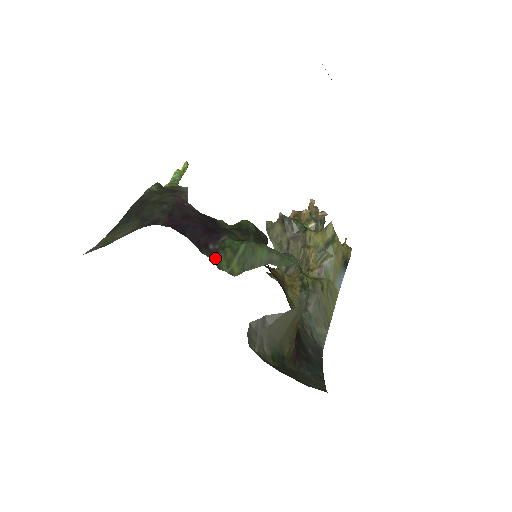
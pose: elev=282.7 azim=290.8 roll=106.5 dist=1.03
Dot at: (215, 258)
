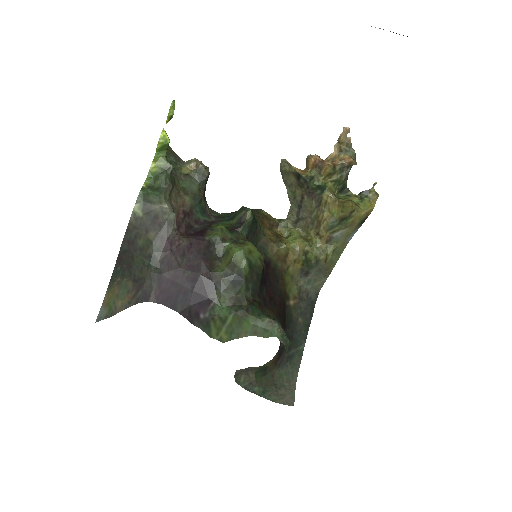
Dot at: (206, 328)
